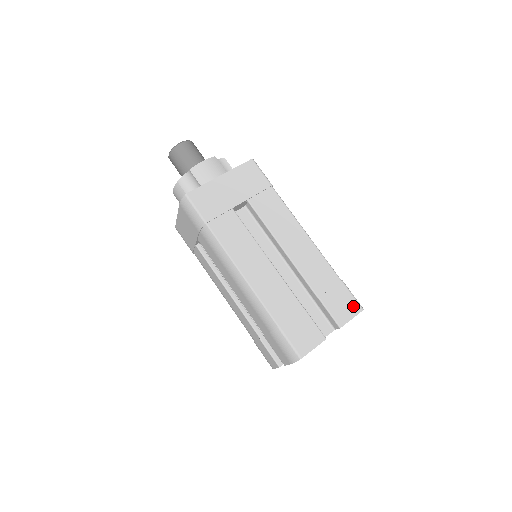
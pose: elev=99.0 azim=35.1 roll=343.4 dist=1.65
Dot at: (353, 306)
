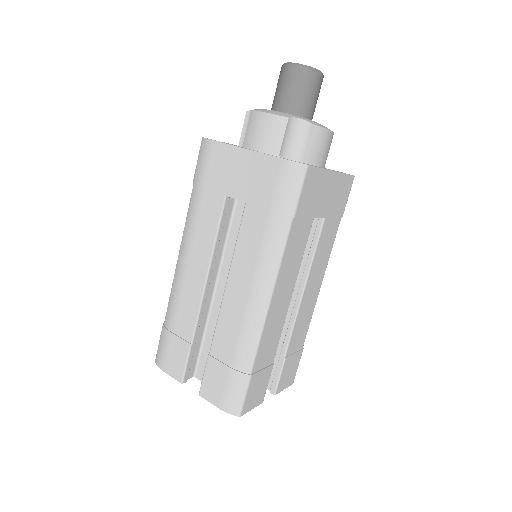
Dot at: (292, 377)
